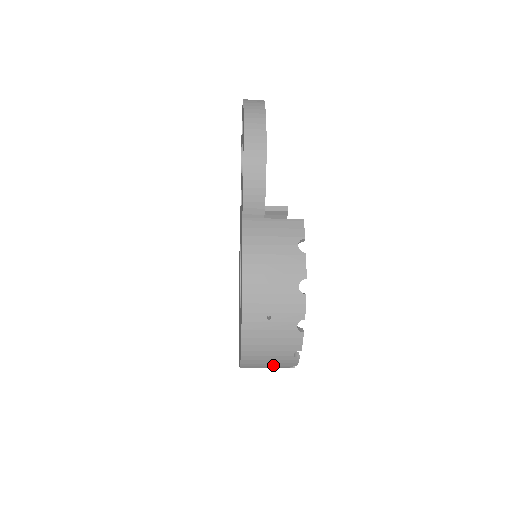
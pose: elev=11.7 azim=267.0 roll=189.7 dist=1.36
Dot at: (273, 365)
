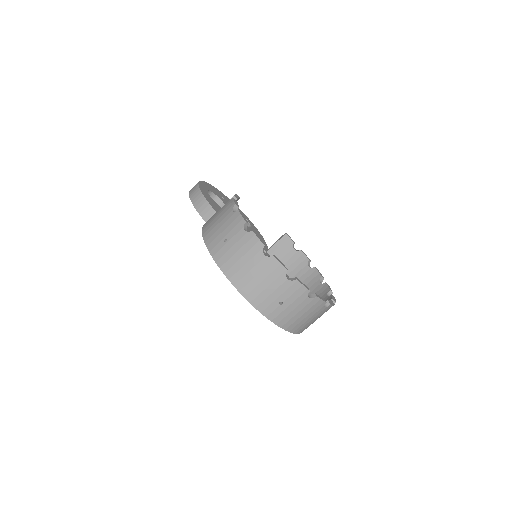
Dot at: (269, 283)
